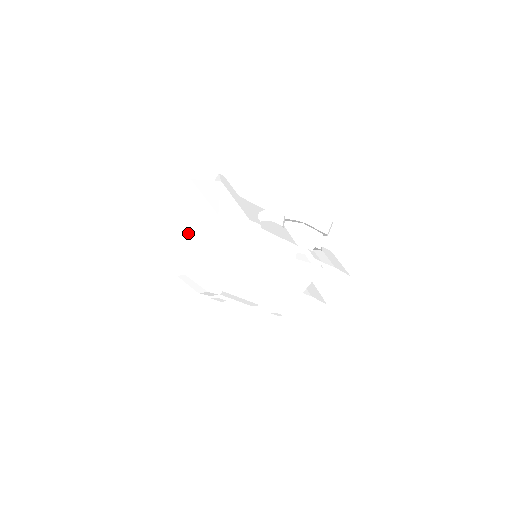
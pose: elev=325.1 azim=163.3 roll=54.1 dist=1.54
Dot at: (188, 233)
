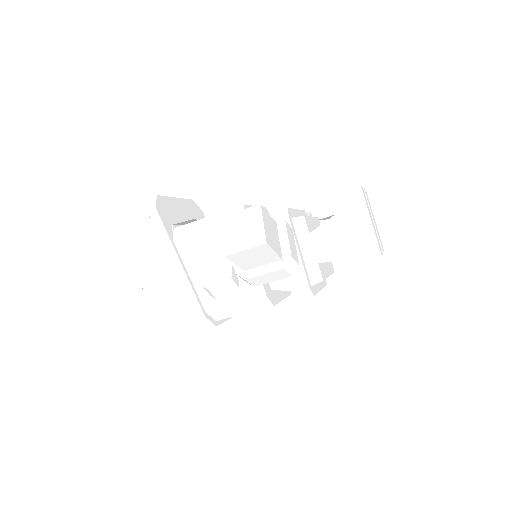
Dot at: occluded
